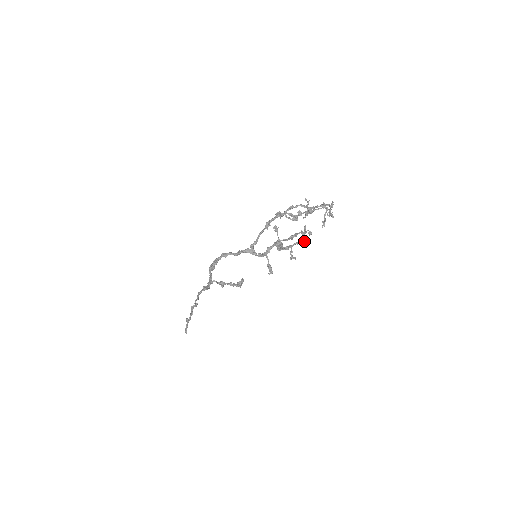
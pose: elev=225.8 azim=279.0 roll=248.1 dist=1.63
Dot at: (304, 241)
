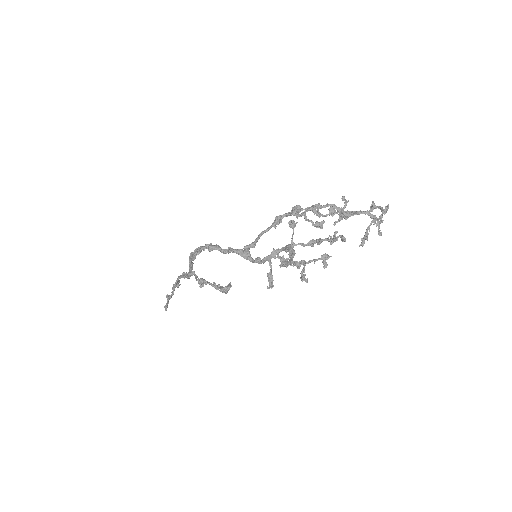
Dot at: occluded
